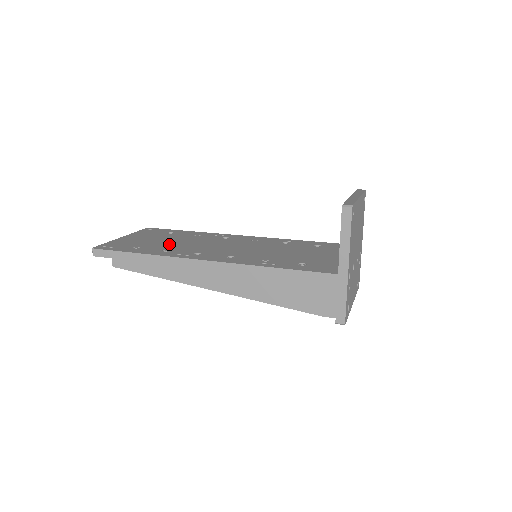
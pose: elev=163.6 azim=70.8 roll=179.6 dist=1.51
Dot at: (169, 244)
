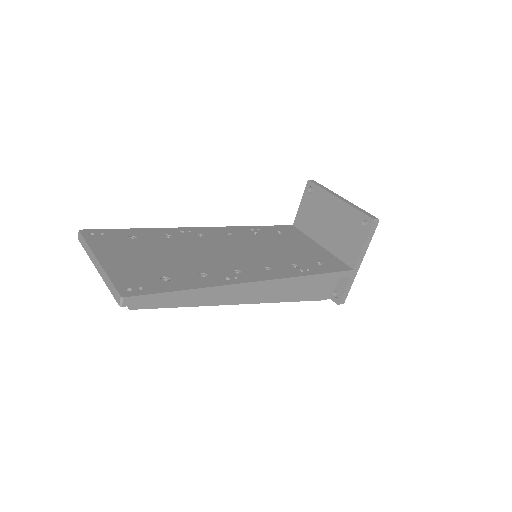
Dot at: (181, 262)
